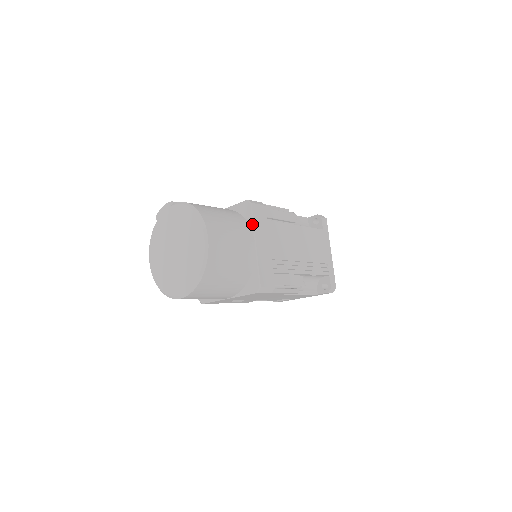
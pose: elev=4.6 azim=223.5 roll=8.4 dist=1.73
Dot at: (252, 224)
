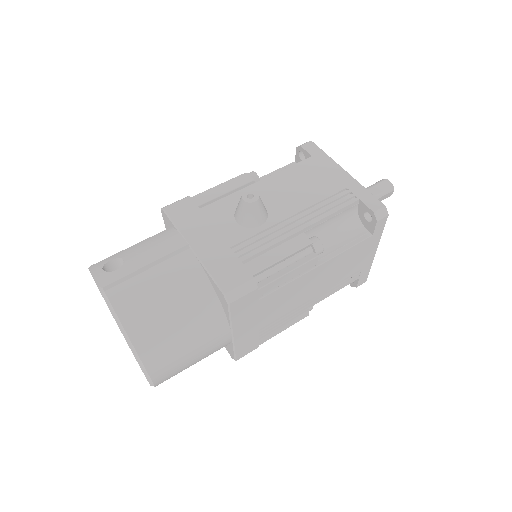
Dot at: (229, 320)
